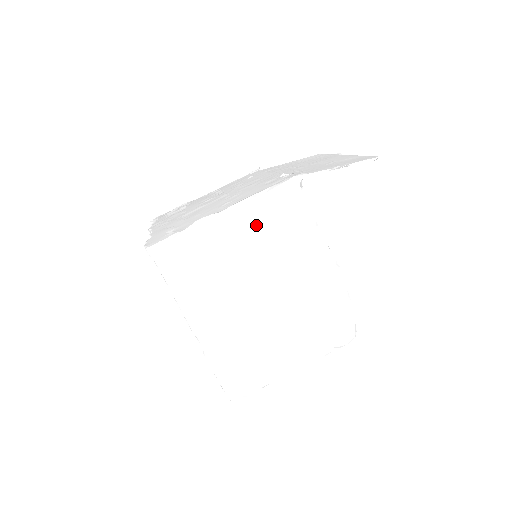
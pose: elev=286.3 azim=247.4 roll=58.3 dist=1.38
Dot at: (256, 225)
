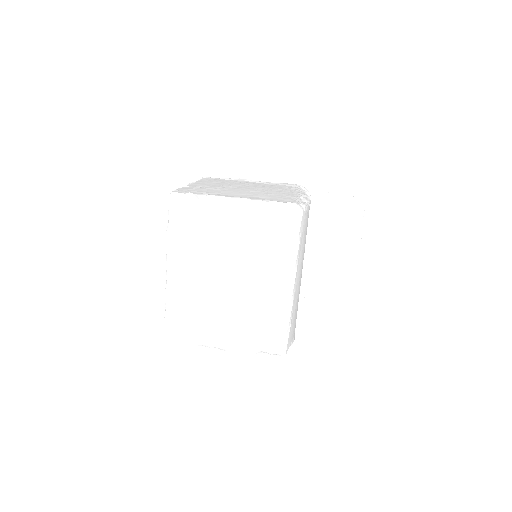
Dot at: (268, 184)
